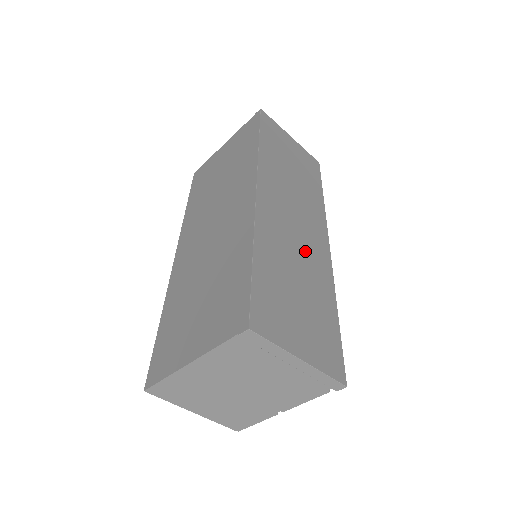
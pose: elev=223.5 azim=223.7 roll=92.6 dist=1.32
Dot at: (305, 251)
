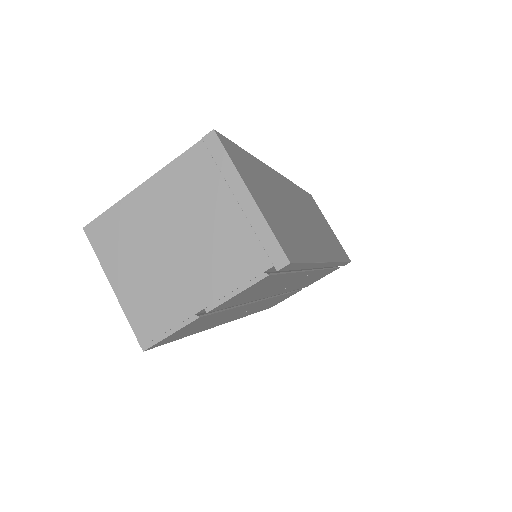
Dot at: (302, 224)
